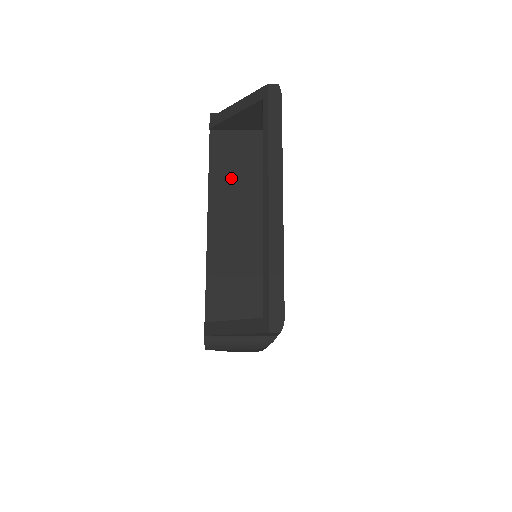
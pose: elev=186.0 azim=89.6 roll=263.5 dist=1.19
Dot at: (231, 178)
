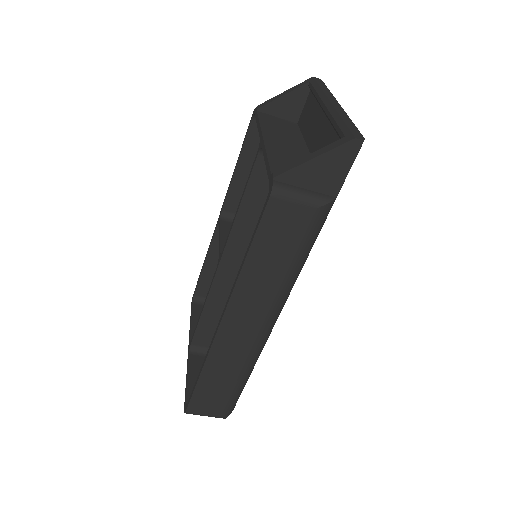
Dot at: (277, 129)
